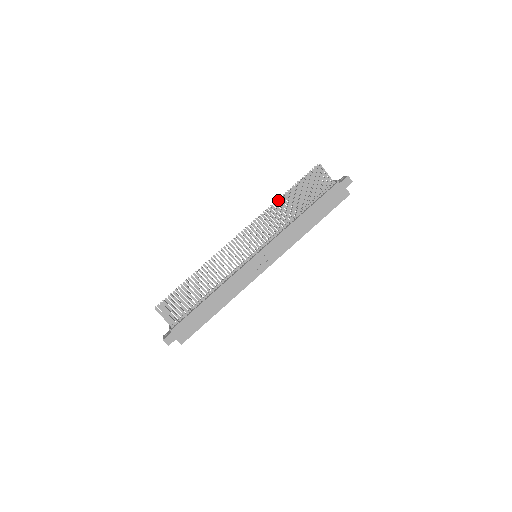
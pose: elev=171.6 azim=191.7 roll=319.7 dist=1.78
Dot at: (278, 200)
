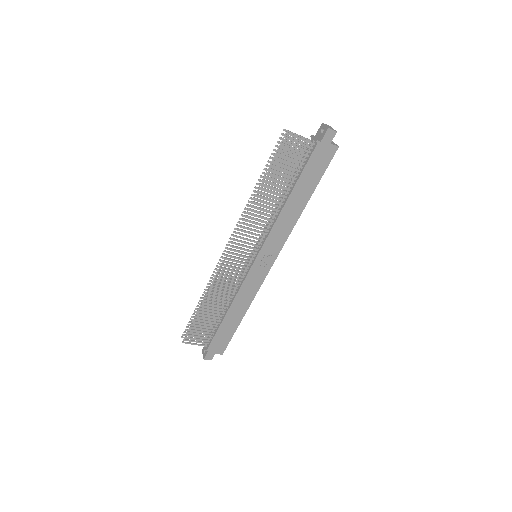
Dot at: (254, 192)
